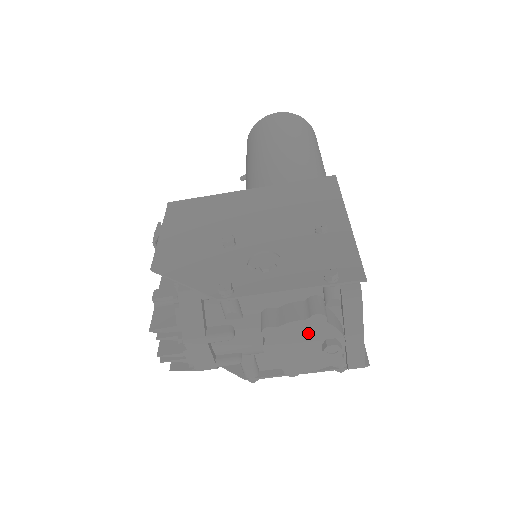
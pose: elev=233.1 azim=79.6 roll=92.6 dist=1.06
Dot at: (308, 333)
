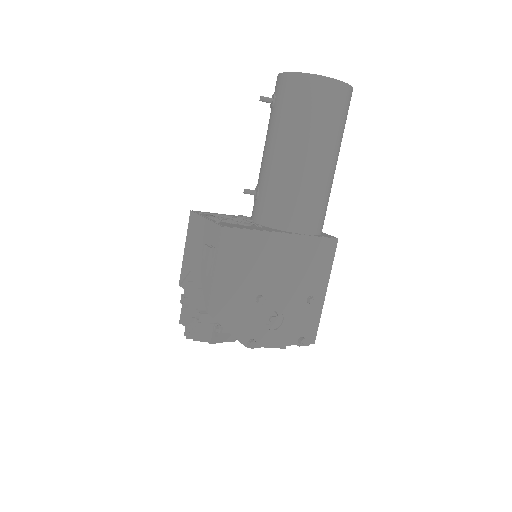
Dot at: occluded
